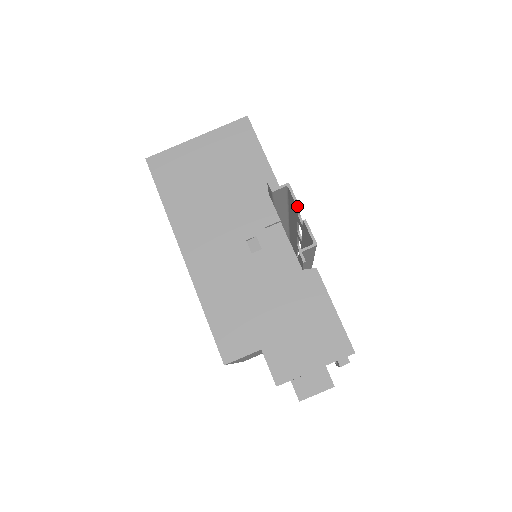
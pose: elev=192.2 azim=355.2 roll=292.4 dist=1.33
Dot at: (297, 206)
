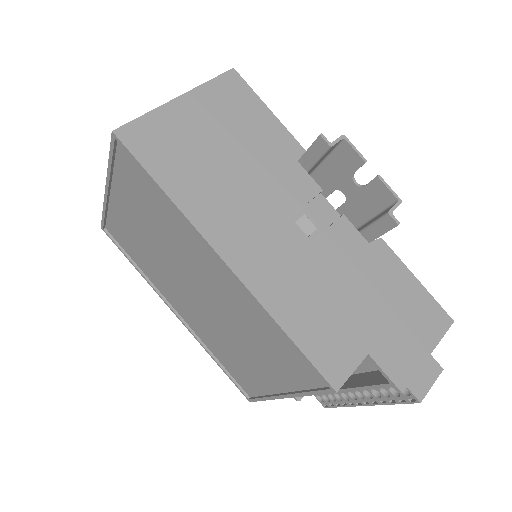
Dot at: (364, 160)
